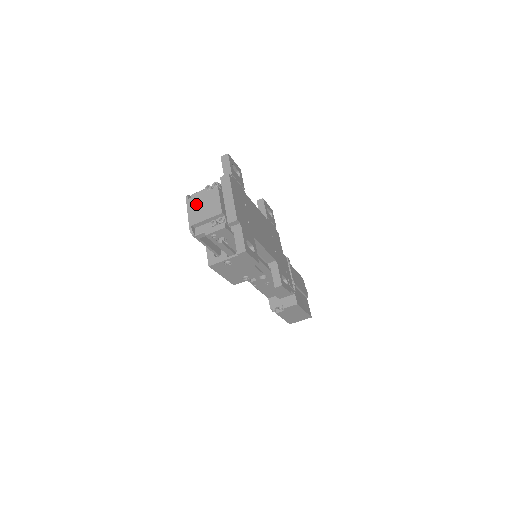
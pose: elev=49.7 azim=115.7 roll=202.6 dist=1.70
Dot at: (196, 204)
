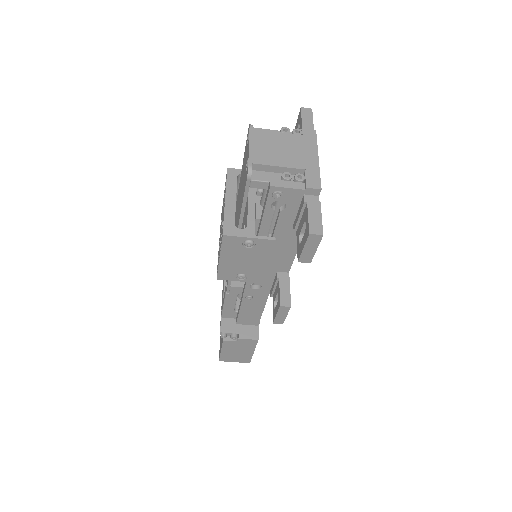
Dot at: (265, 140)
